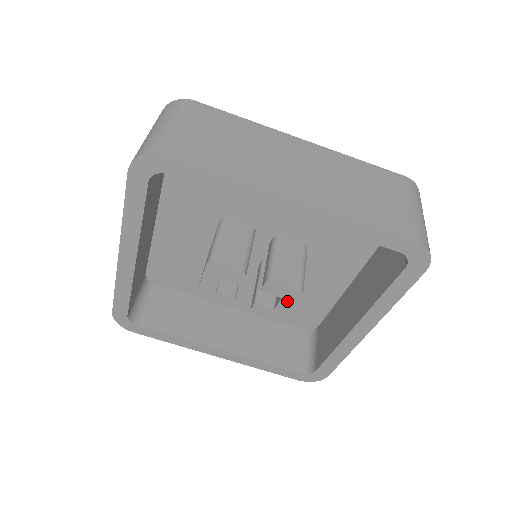
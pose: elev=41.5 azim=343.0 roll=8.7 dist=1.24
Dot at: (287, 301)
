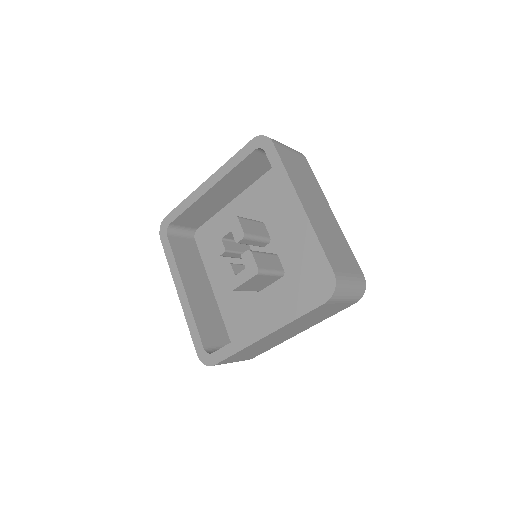
Dot at: (246, 273)
